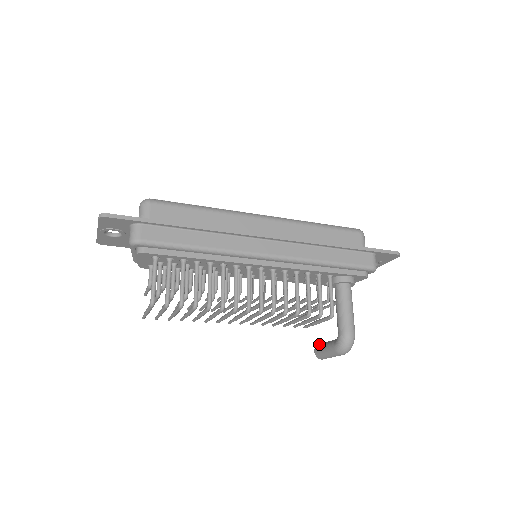
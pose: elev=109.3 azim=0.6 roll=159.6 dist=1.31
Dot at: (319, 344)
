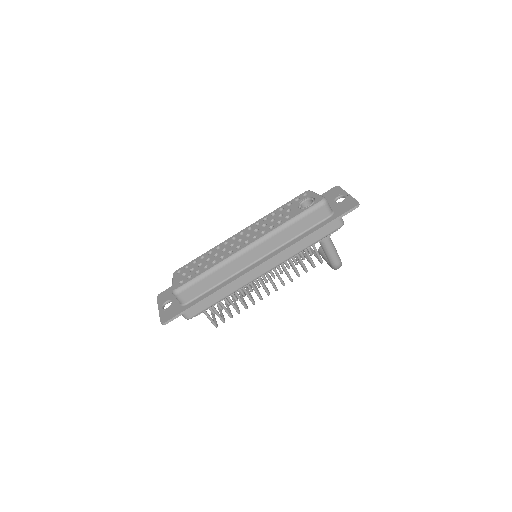
Dot at: (320, 250)
